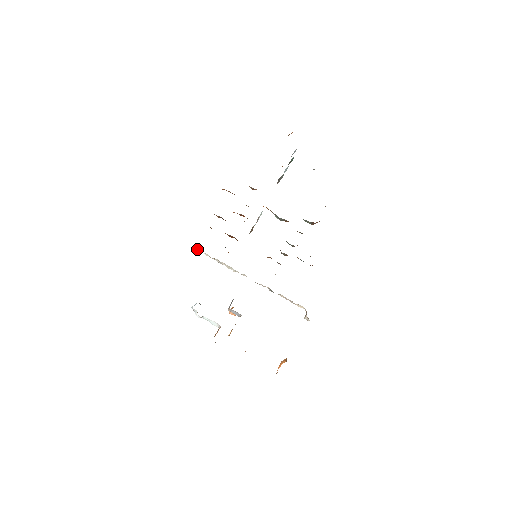
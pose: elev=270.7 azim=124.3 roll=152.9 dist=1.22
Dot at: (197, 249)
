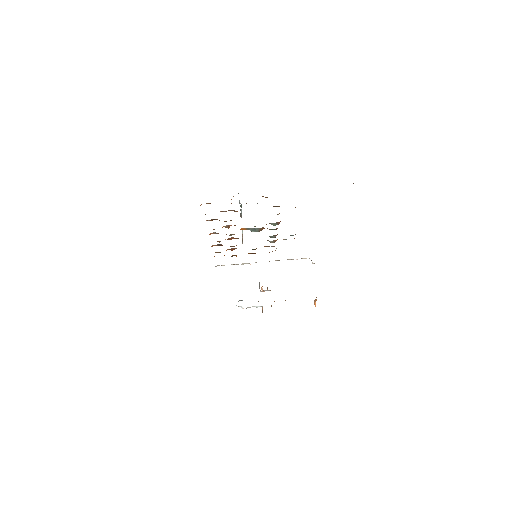
Dot at: (215, 266)
